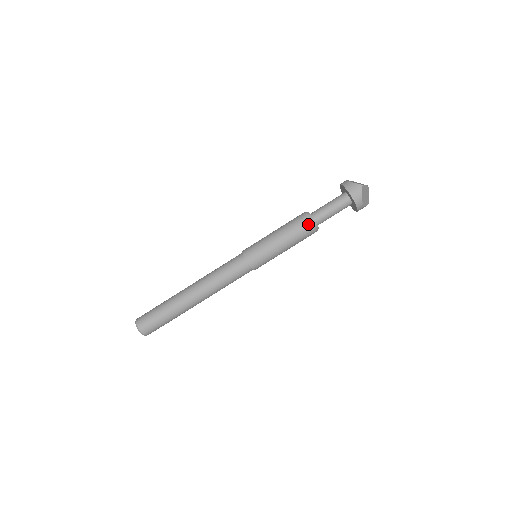
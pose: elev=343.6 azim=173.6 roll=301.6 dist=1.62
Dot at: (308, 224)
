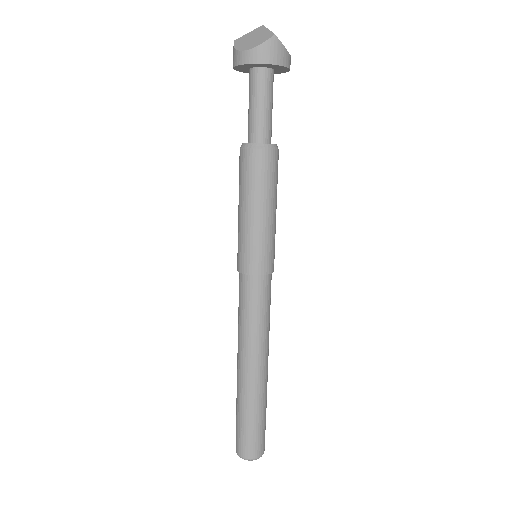
Dot at: (271, 157)
